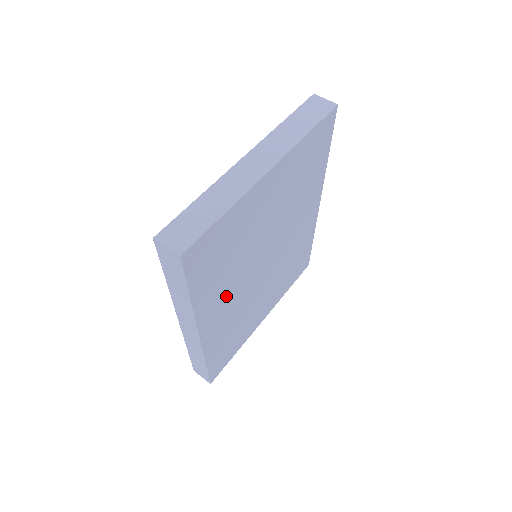
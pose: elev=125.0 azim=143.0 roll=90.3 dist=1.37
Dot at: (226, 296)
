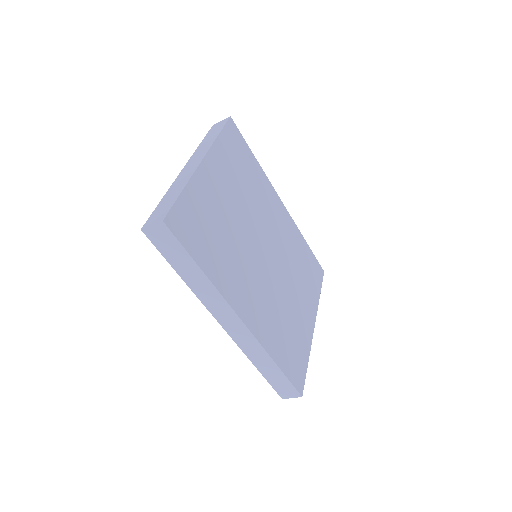
Dot at: (243, 280)
